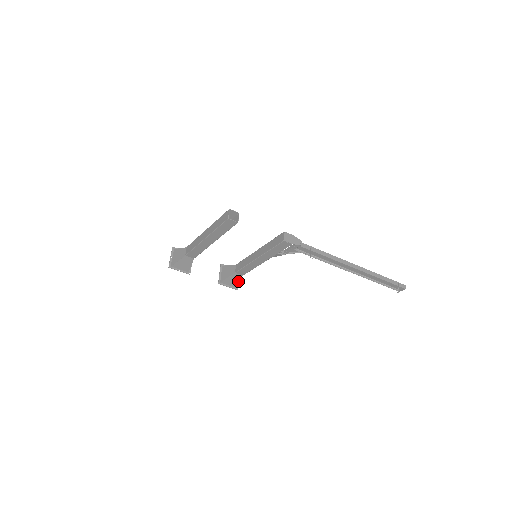
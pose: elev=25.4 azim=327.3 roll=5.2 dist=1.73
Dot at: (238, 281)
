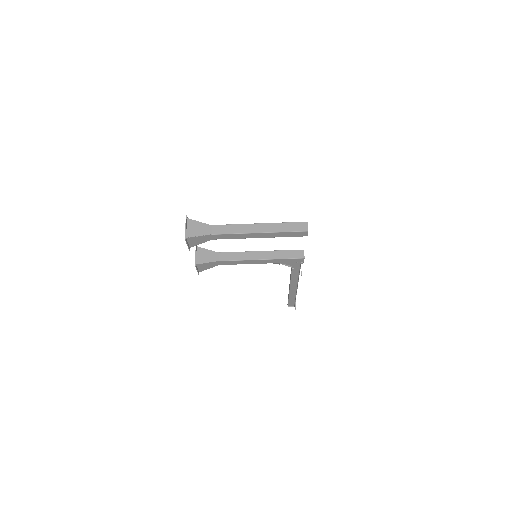
Dot at: (209, 268)
